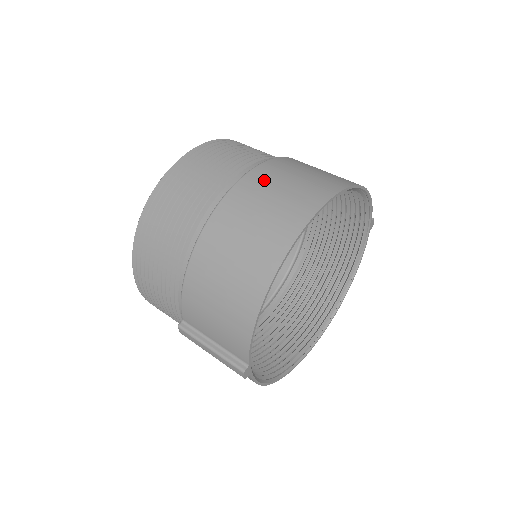
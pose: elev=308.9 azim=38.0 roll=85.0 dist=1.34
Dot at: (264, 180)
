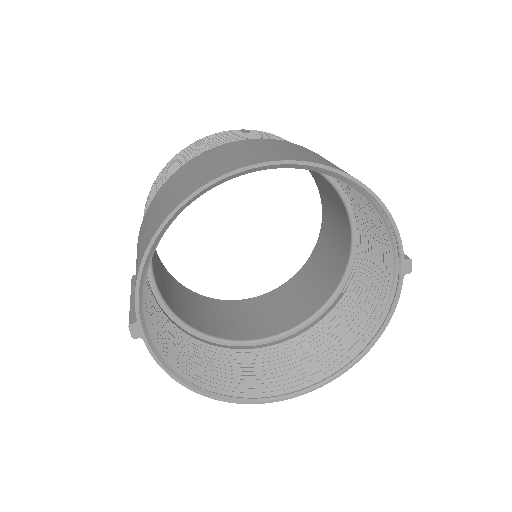
Dot at: (245, 144)
